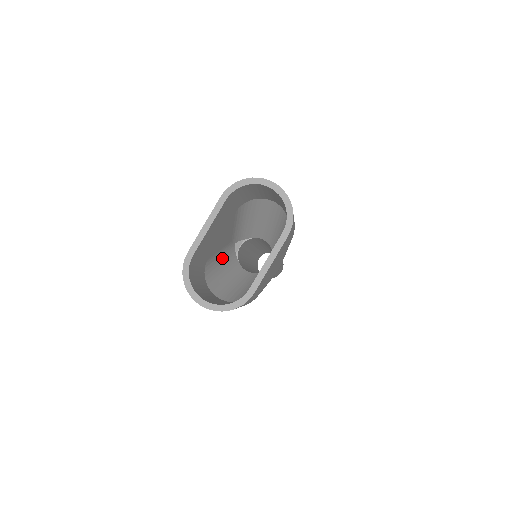
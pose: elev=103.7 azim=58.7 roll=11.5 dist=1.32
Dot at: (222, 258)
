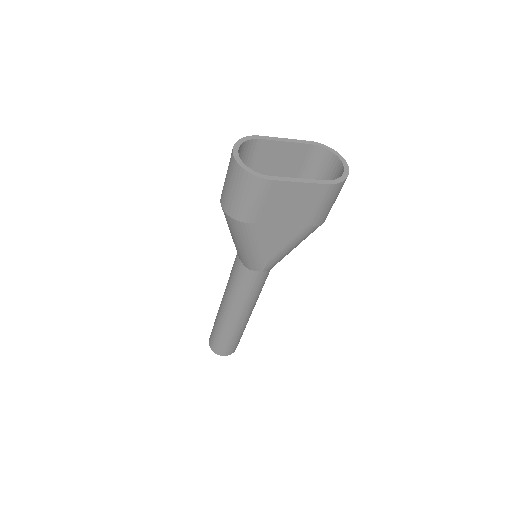
Dot at: occluded
